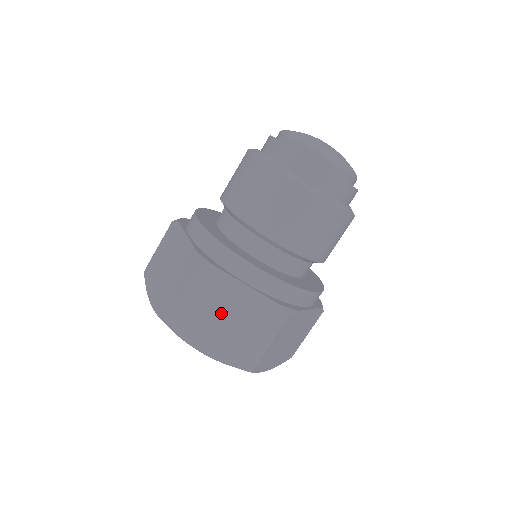
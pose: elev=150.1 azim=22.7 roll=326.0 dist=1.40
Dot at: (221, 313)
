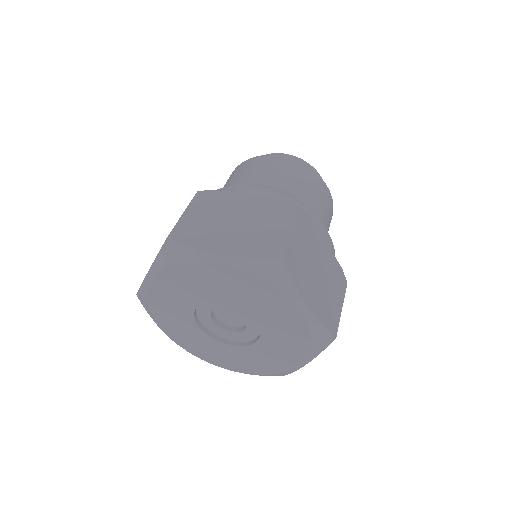
Dot at: (316, 265)
